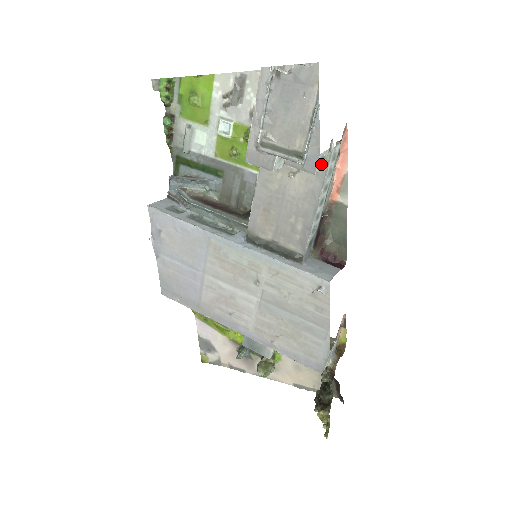
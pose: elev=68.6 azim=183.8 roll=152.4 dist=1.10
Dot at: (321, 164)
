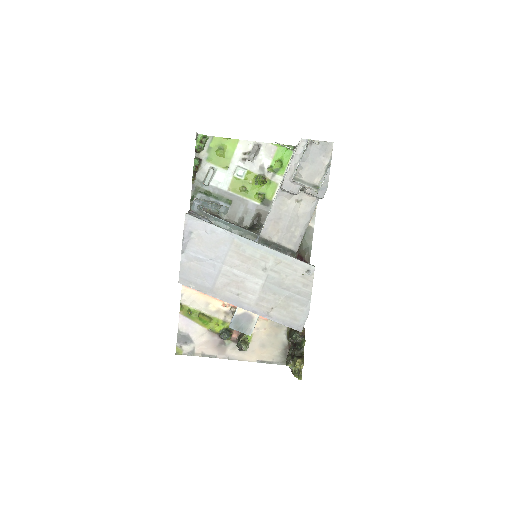
Dot at: occluded
